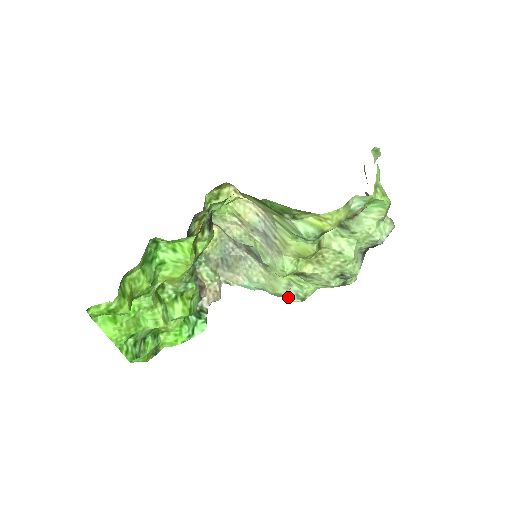
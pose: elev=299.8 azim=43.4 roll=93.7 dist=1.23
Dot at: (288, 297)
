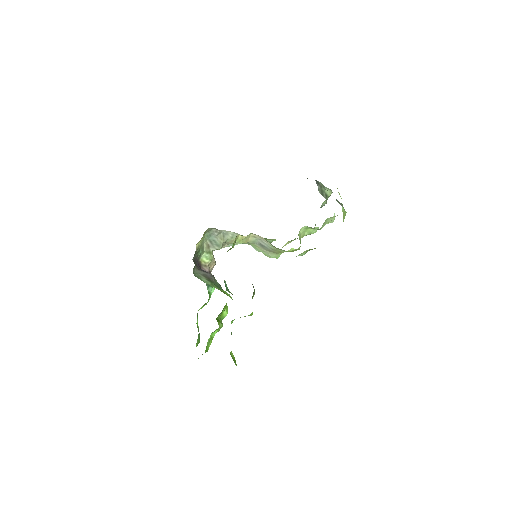
Dot at: occluded
